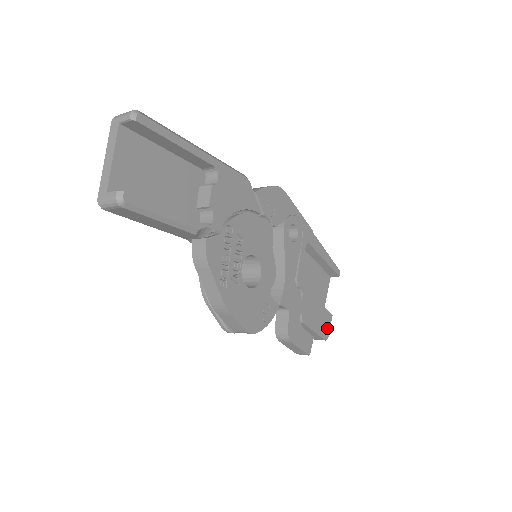
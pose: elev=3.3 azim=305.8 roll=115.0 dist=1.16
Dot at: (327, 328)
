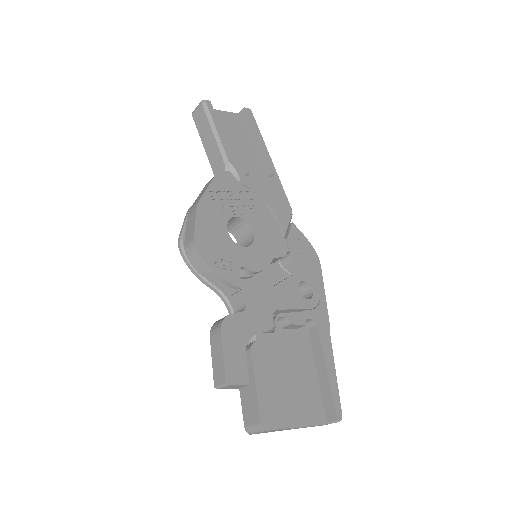
Dot at: (275, 420)
